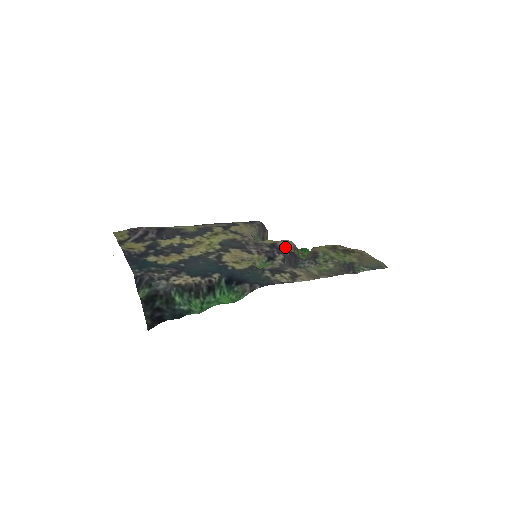
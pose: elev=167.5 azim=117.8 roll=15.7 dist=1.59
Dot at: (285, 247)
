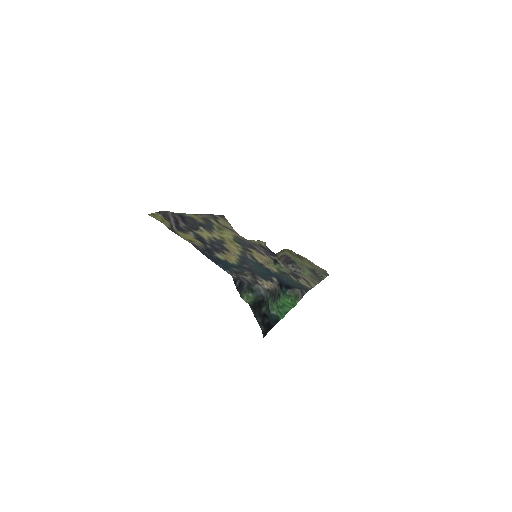
Dot at: occluded
